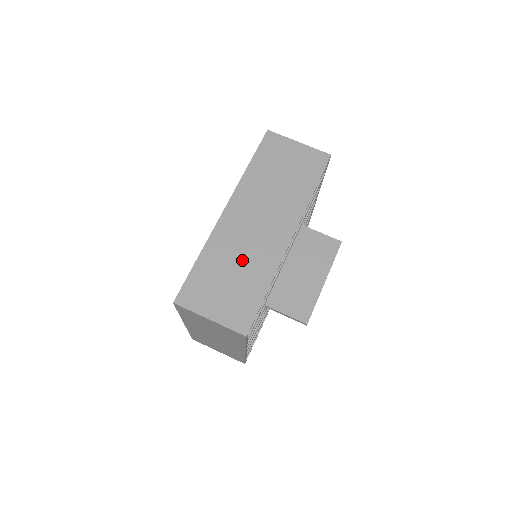
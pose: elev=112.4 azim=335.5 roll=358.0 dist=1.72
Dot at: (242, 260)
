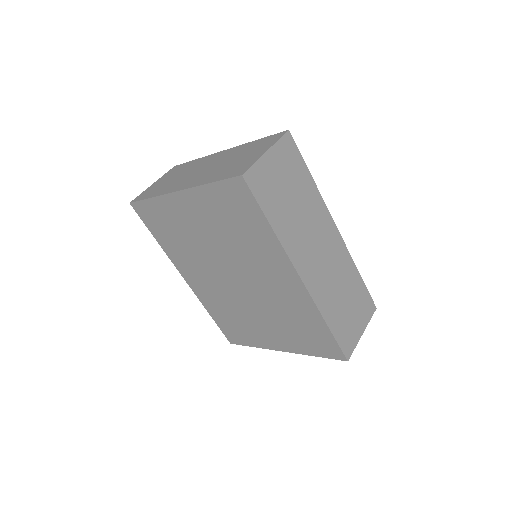
Dot at: (339, 285)
